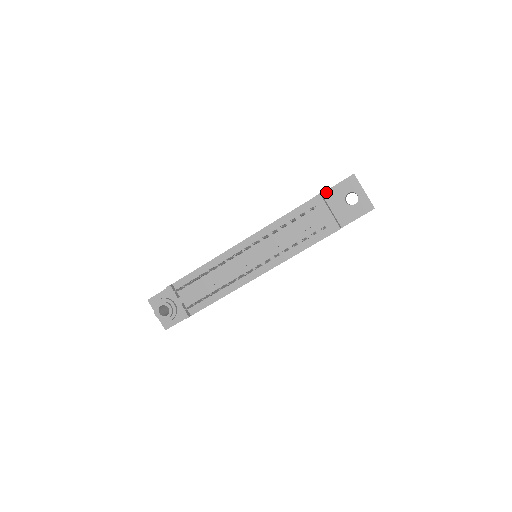
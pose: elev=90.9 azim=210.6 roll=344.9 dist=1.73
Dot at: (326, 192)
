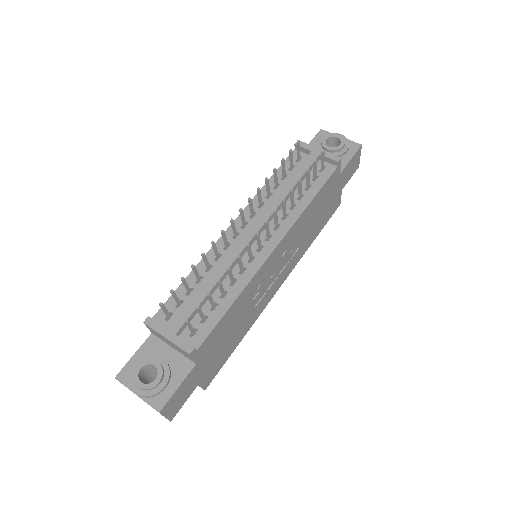
Dot at: occluded
